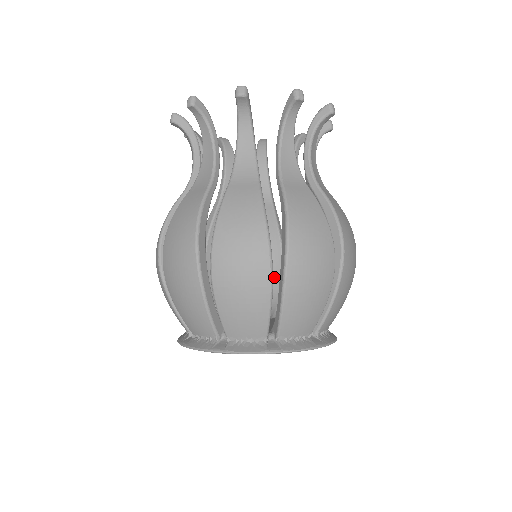
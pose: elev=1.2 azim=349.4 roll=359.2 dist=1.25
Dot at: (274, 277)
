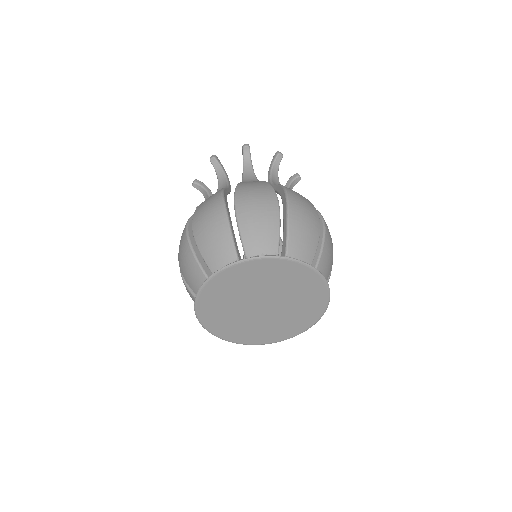
Dot at: occluded
